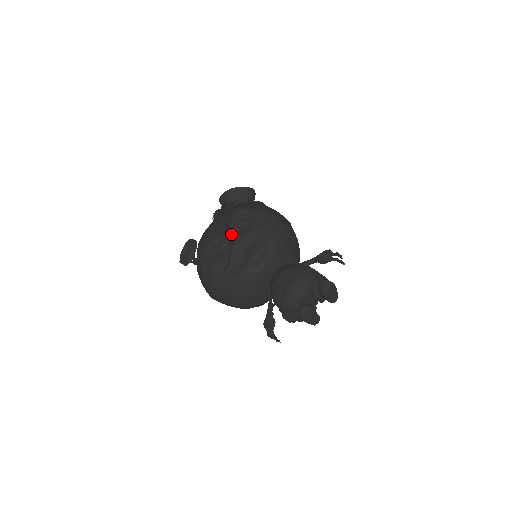
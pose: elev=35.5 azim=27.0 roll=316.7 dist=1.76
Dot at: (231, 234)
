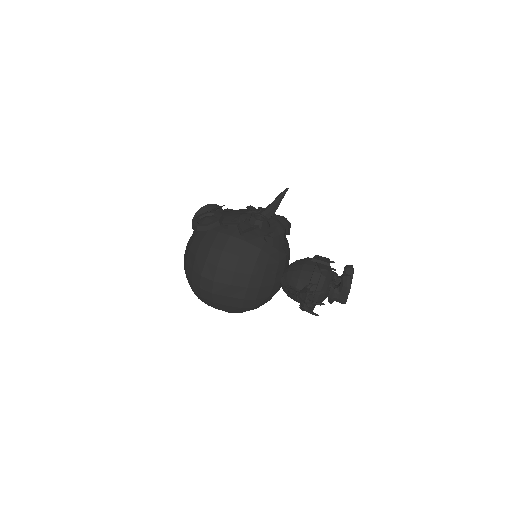
Dot at: (278, 206)
